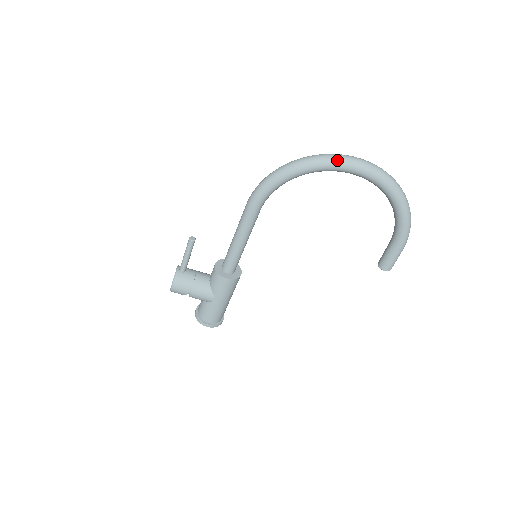
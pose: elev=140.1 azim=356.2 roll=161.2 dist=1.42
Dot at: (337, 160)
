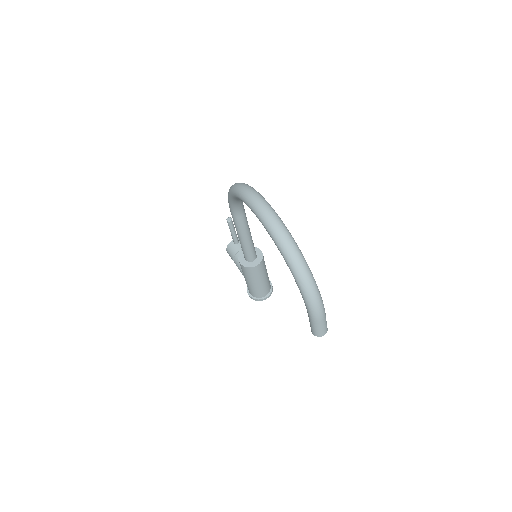
Dot at: (244, 195)
